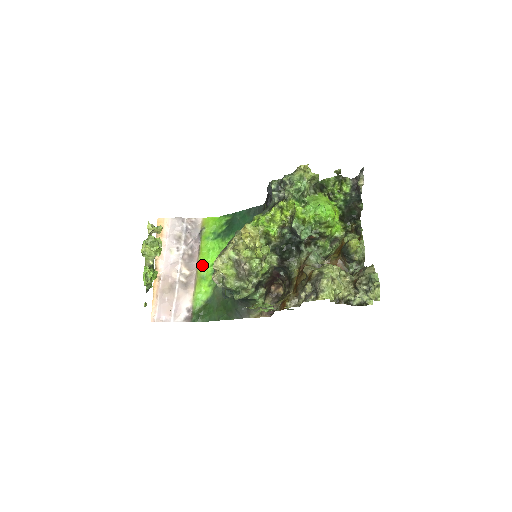
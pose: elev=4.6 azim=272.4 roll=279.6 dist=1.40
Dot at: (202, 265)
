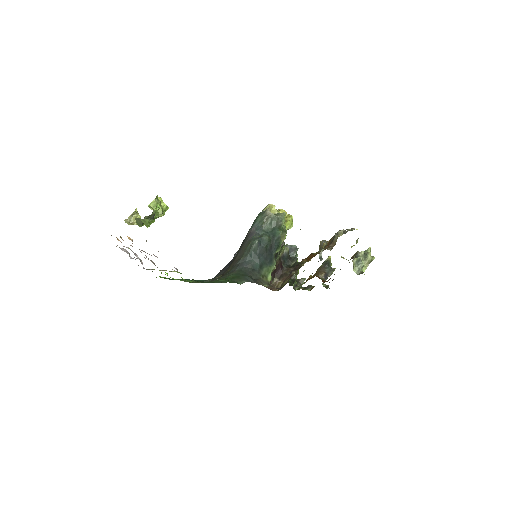
Dot at: occluded
